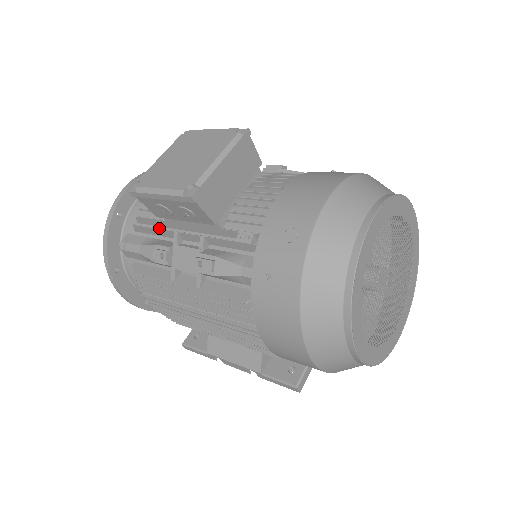
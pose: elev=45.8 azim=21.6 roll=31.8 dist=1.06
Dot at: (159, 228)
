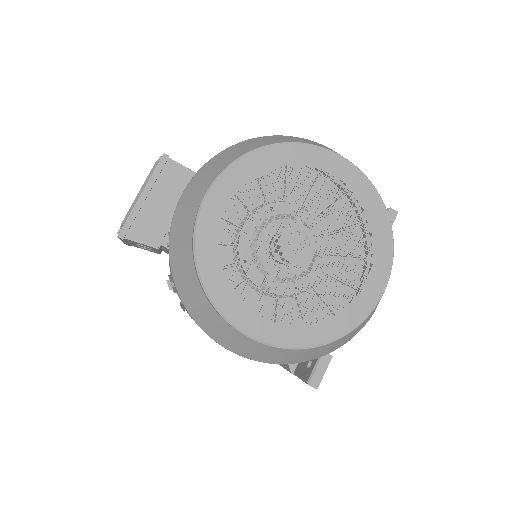
Dot at: occluded
